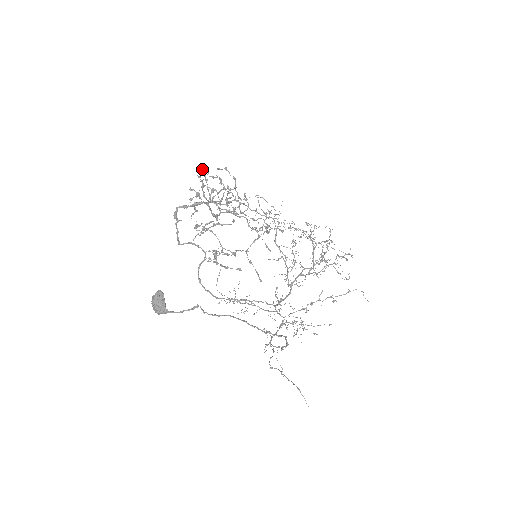
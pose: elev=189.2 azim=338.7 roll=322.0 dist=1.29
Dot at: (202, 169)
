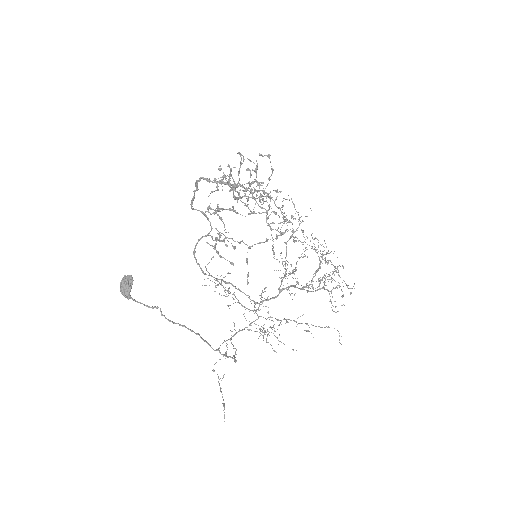
Dot at: (240, 153)
